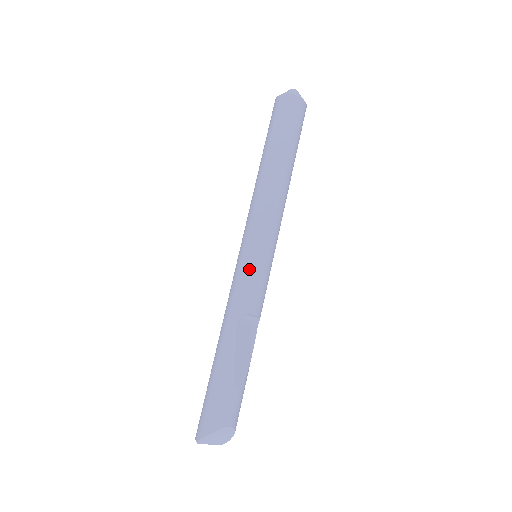
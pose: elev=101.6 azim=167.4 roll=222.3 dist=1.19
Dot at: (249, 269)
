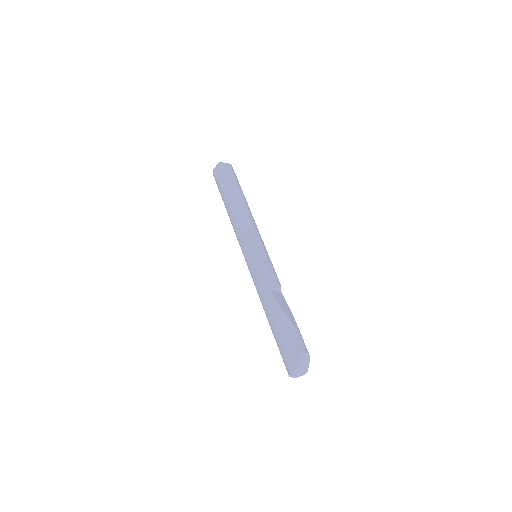
Dot at: (259, 261)
